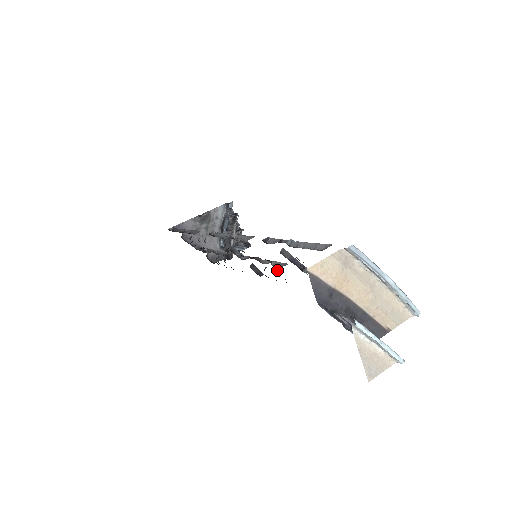
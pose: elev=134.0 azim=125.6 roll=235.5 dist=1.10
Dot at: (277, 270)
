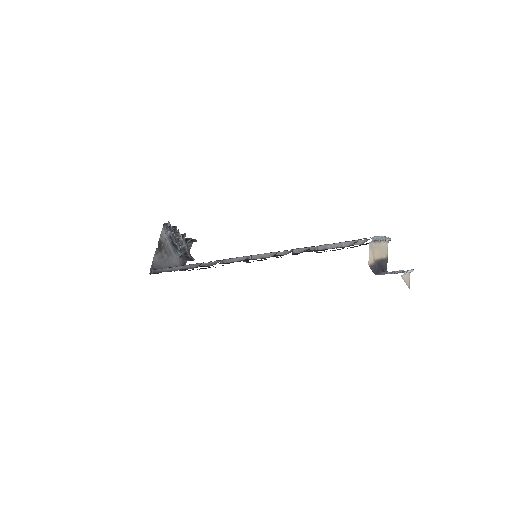
Dot at: occluded
